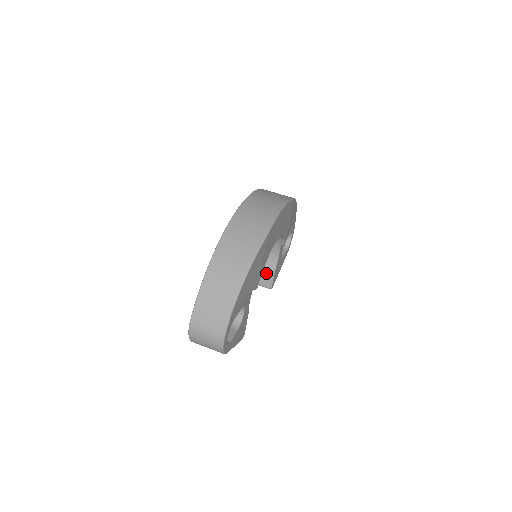
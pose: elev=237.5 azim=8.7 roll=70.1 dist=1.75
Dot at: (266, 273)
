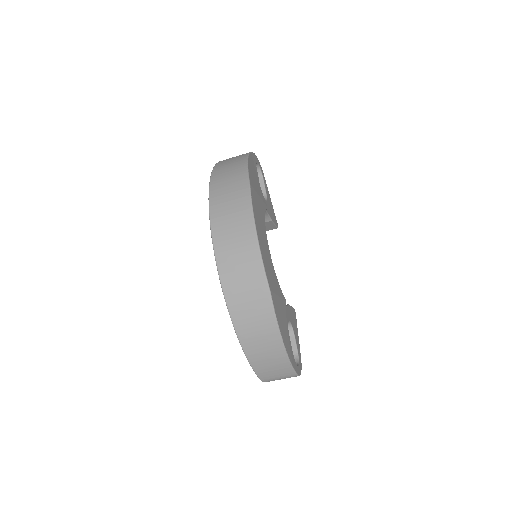
Dot at: occluded
